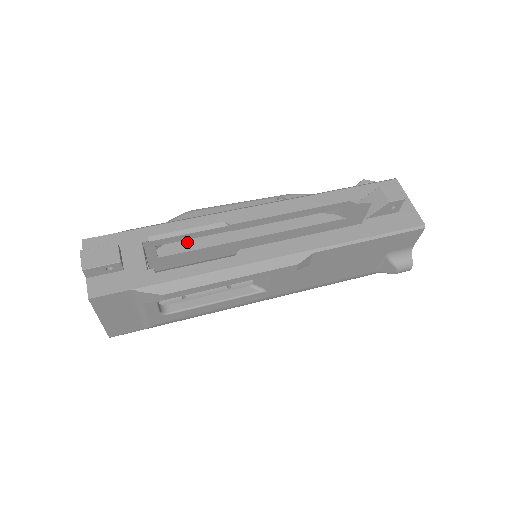
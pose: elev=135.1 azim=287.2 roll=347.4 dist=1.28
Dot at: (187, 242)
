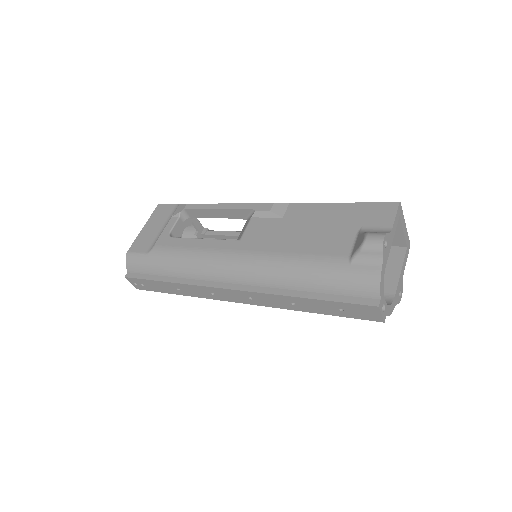
Dot at: occluded
